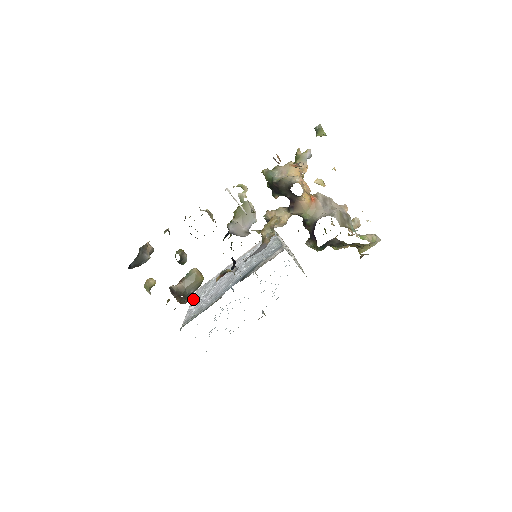
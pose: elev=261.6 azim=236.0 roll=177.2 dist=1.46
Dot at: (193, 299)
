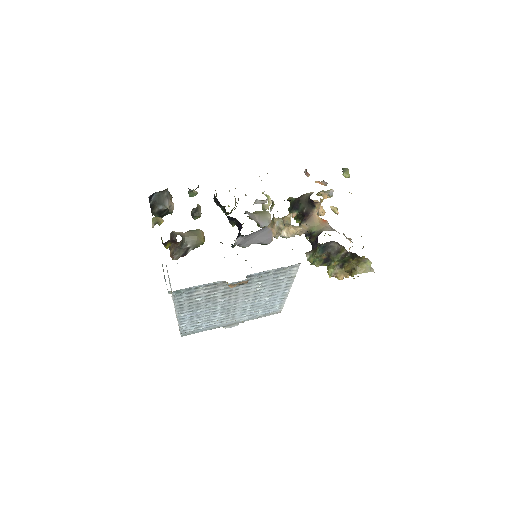
Dot at: occluded
